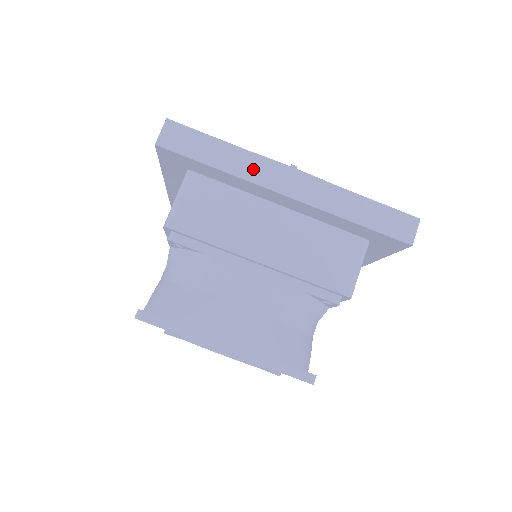
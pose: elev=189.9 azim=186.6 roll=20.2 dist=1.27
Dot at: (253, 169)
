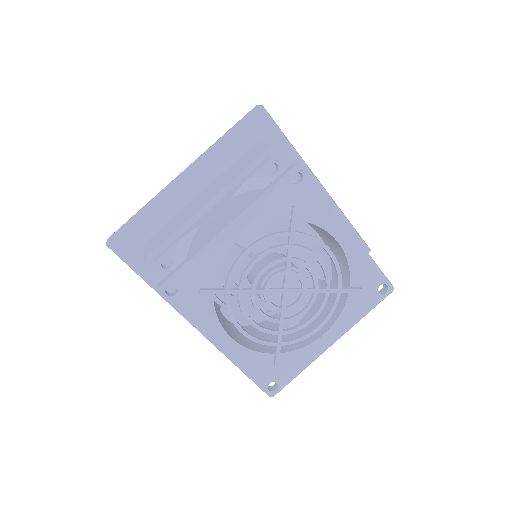
Dot at: occluded
